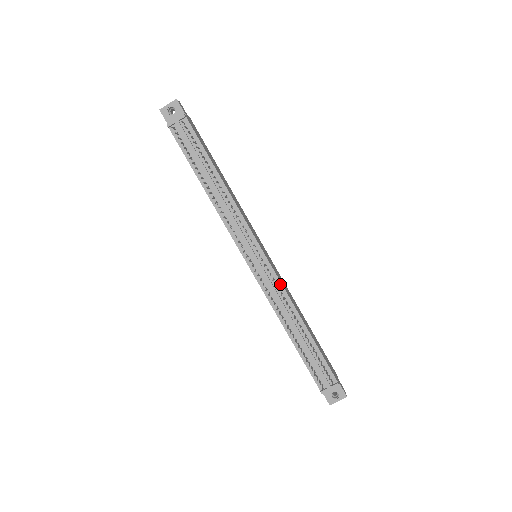
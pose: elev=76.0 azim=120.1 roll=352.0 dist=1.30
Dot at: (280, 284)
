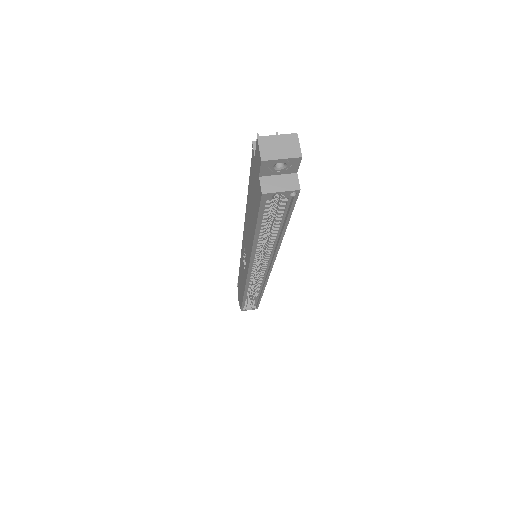
Dot at: occluded
